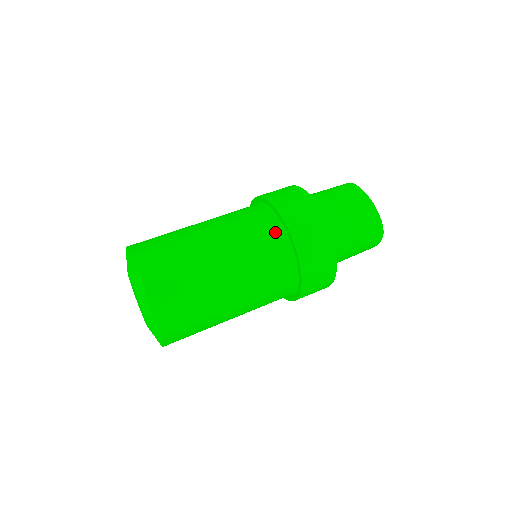
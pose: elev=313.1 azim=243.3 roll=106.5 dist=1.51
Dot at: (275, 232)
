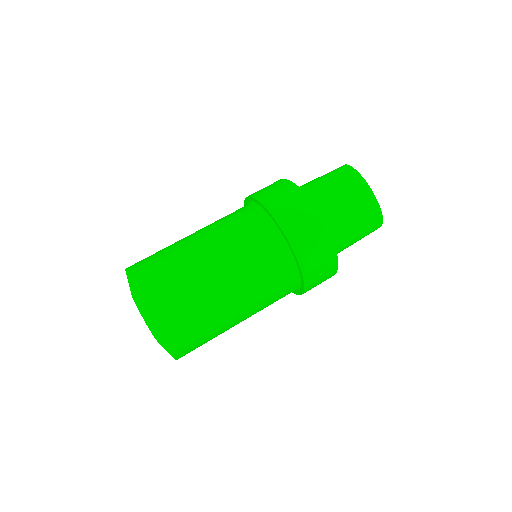
Dot at: (278, 248)
